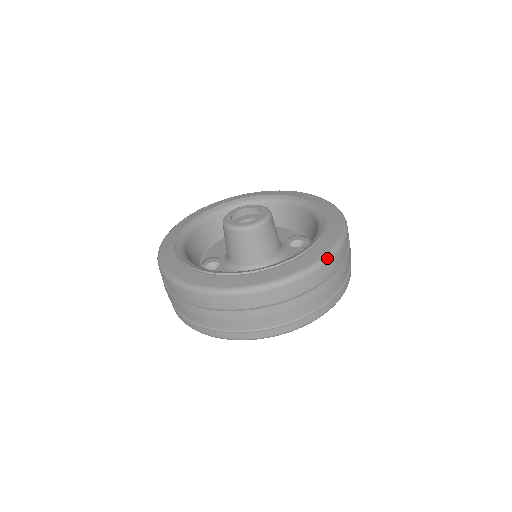
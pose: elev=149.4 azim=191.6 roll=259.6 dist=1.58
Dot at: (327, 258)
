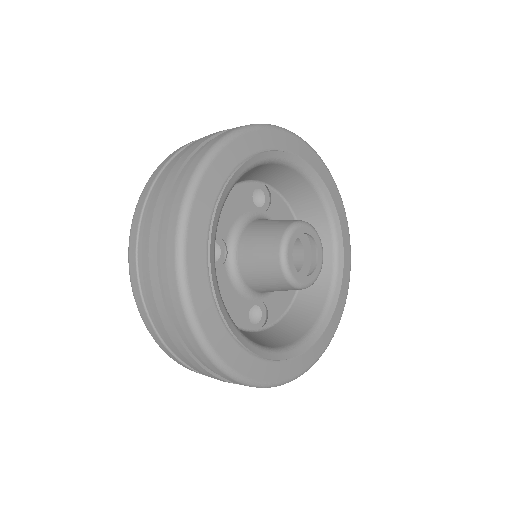
Dot at: occluded
